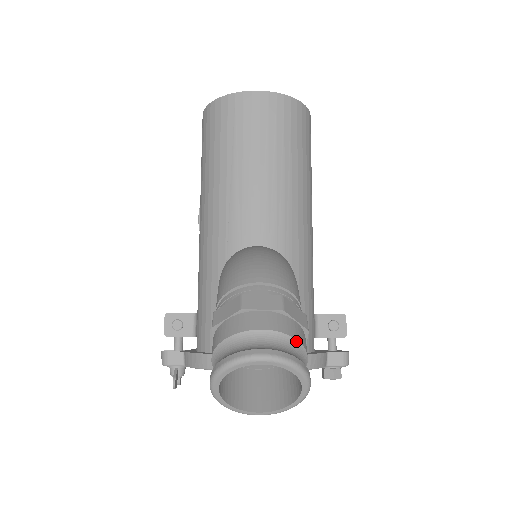
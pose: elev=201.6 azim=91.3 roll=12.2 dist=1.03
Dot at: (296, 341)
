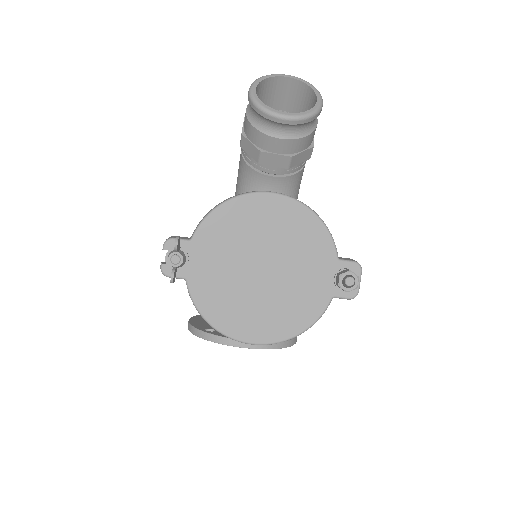
Dot at: occluded
